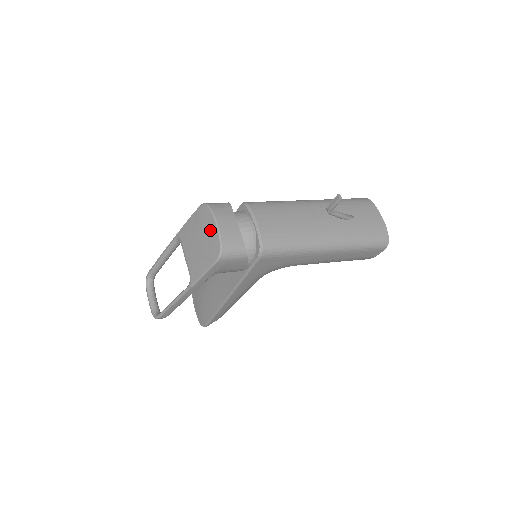
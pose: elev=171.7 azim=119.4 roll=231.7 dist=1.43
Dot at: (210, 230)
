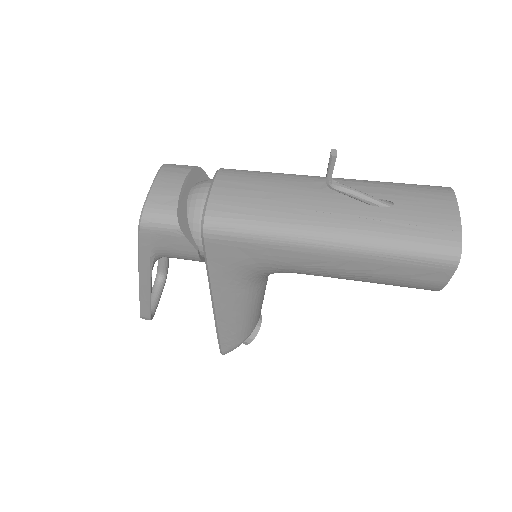
Dot at: occluded
